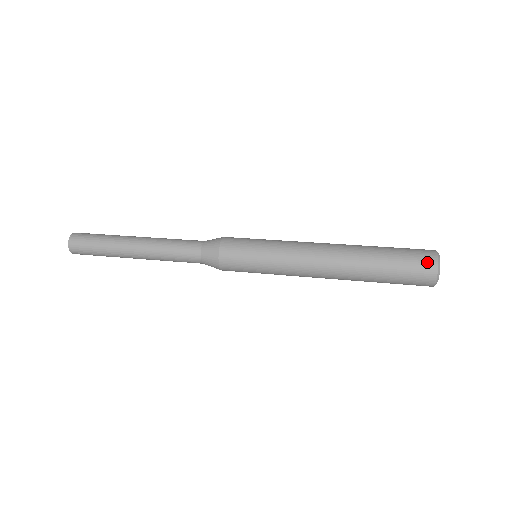
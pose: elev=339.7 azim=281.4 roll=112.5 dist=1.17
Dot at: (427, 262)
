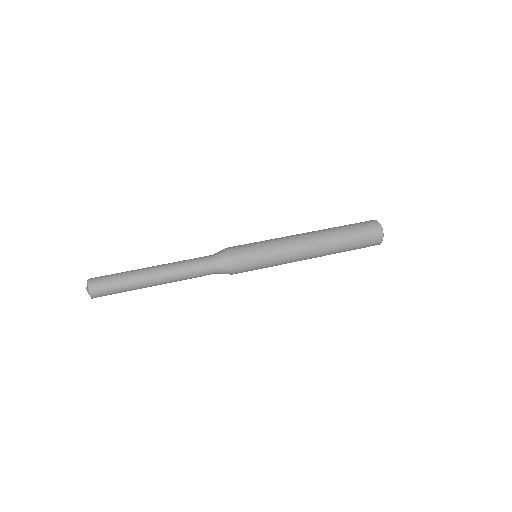
Dot at: (375, 244)
